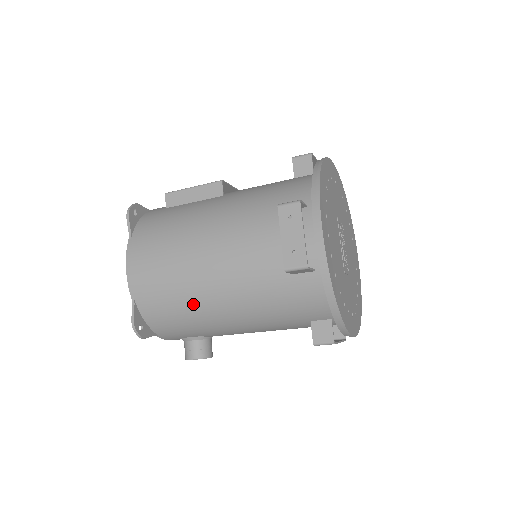
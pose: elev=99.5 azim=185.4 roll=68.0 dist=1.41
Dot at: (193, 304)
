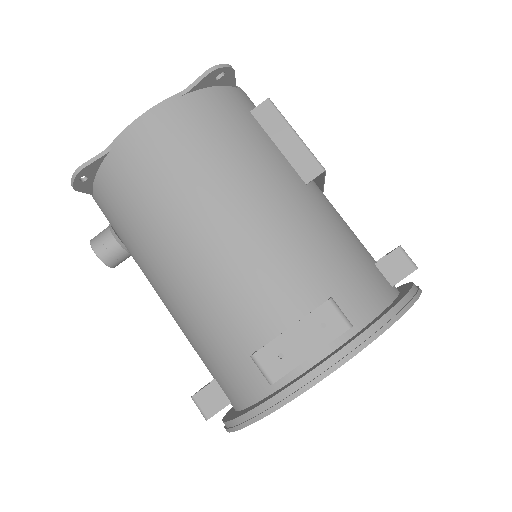
Dot at: (150, 235)
